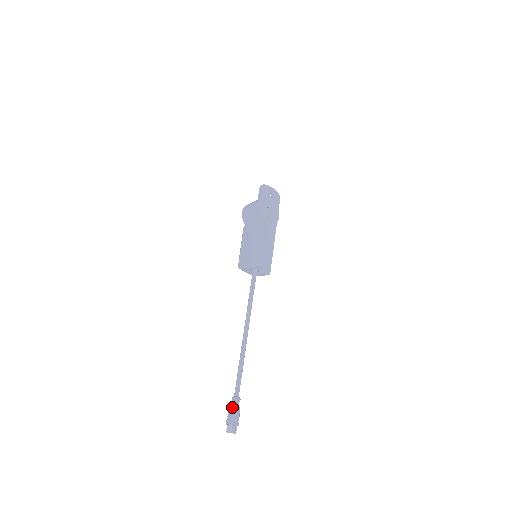
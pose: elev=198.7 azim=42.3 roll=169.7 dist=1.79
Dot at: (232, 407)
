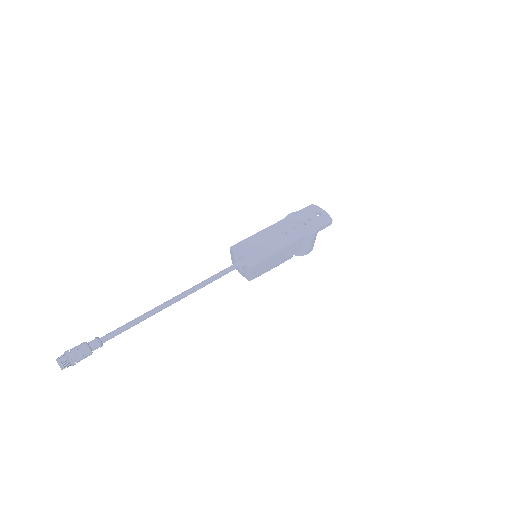
Dot at: (84, 342)
